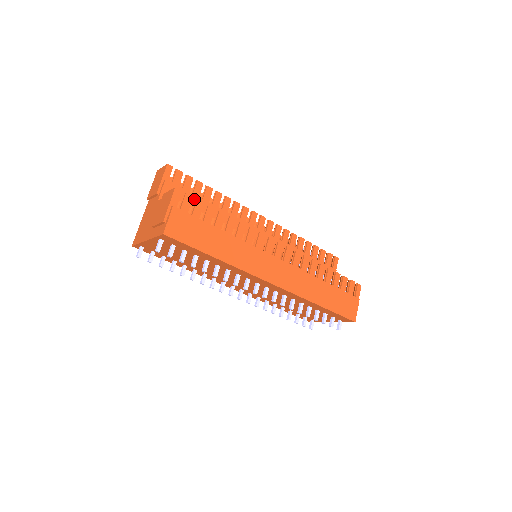
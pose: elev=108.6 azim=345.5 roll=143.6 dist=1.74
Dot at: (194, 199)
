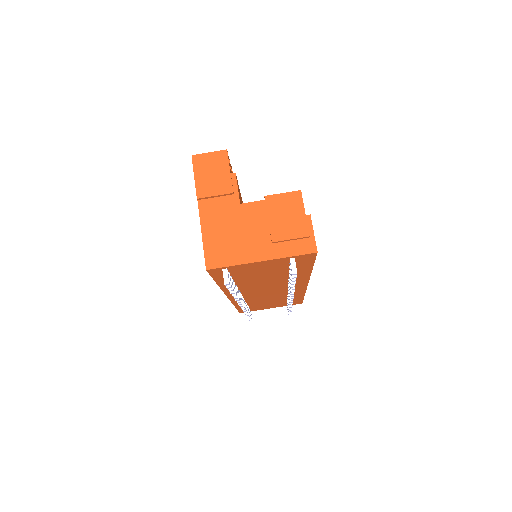
Dot at: occluded
